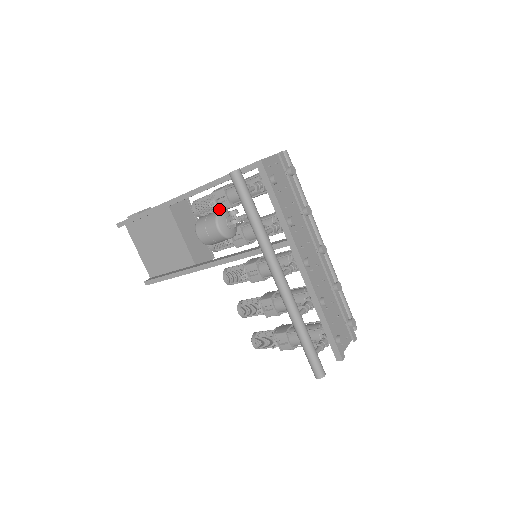
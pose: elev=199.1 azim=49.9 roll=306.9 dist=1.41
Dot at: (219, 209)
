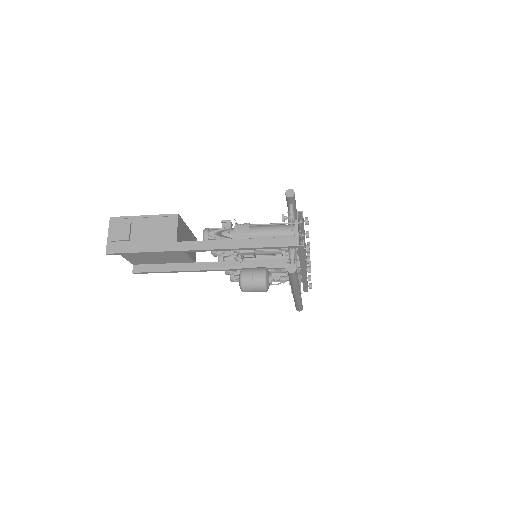
Dot at: occluded
